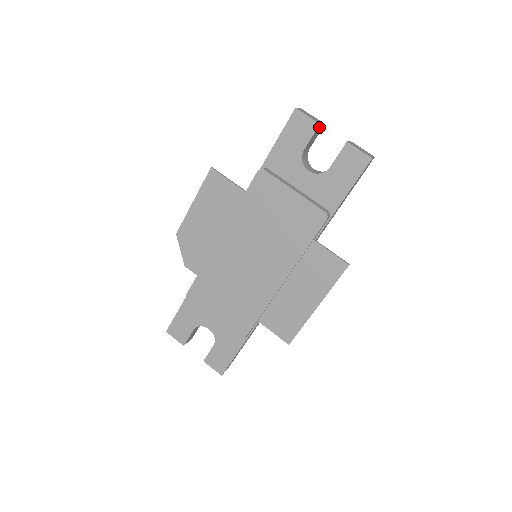
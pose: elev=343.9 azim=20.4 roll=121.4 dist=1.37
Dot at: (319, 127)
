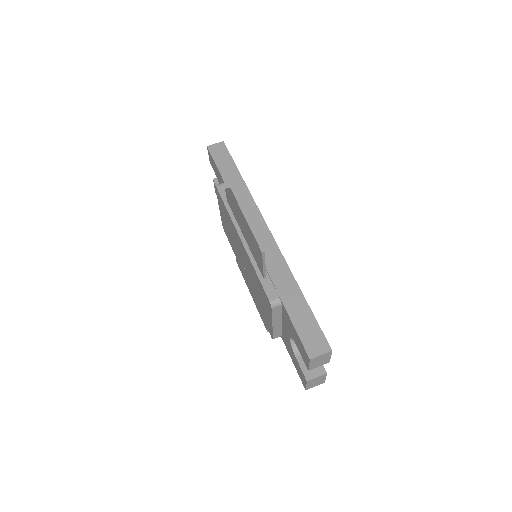
Dot at: occluded
